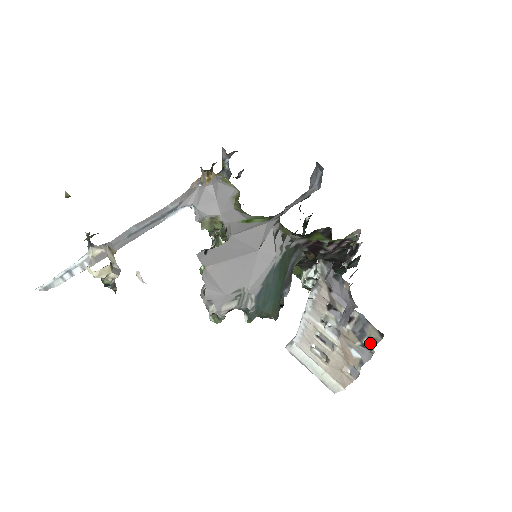
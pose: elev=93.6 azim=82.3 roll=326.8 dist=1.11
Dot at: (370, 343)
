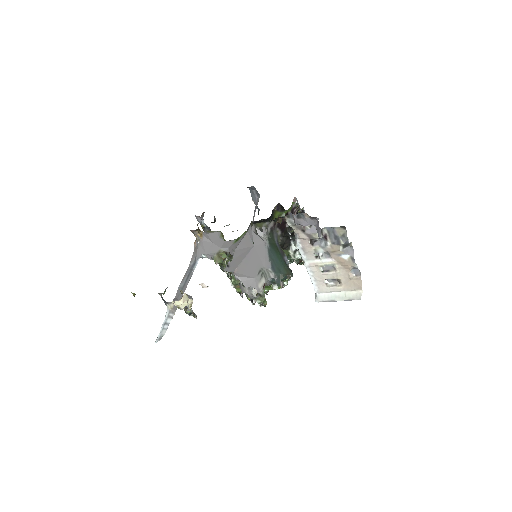
Dot at: (344, 240)
